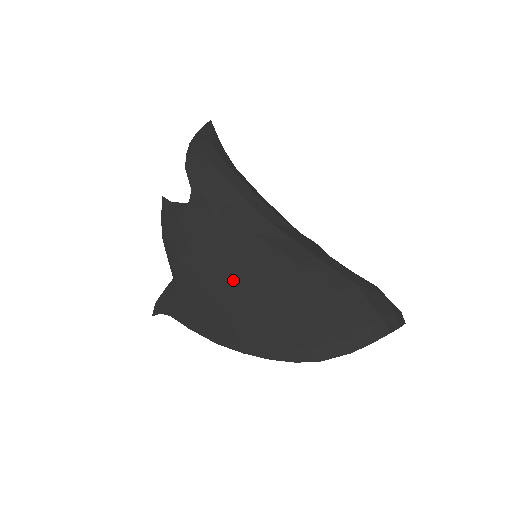
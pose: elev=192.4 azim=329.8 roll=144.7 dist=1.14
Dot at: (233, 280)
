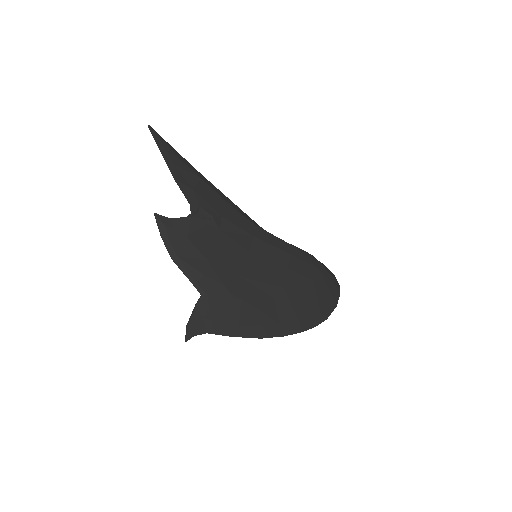
Dot at: (256, 280)
